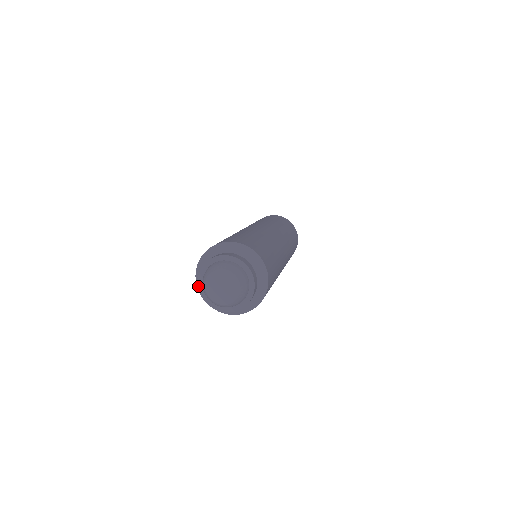
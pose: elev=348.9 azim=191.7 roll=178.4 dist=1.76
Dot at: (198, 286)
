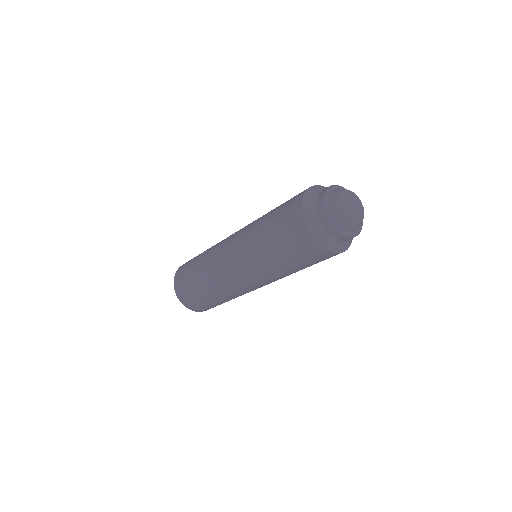
Dot at: (335, 226)
